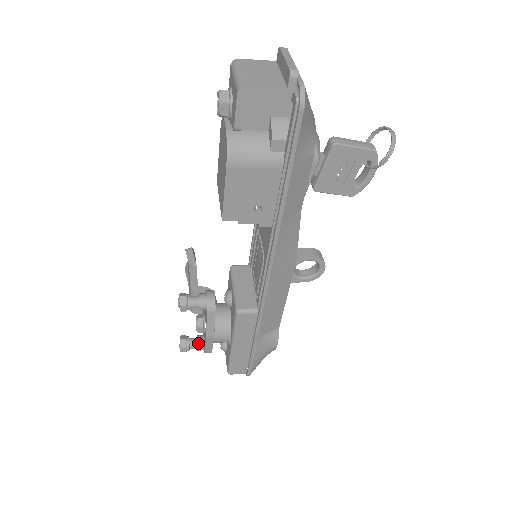
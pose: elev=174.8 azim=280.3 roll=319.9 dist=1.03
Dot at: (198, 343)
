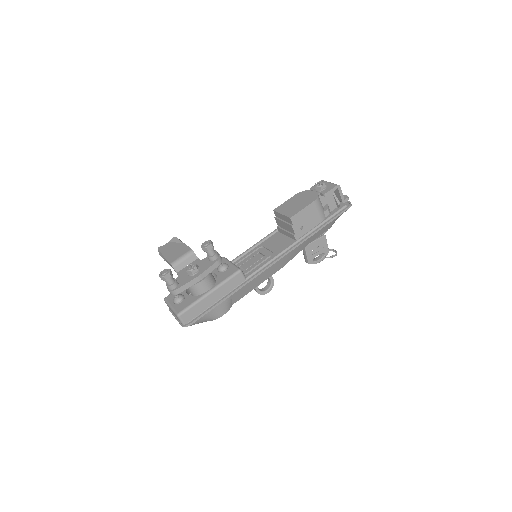
Dot at: (176, 281)
